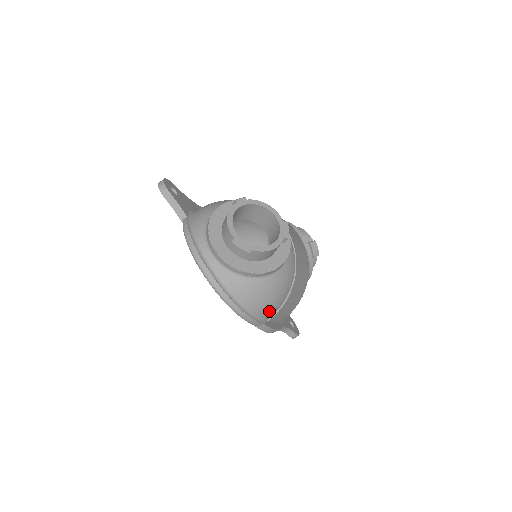
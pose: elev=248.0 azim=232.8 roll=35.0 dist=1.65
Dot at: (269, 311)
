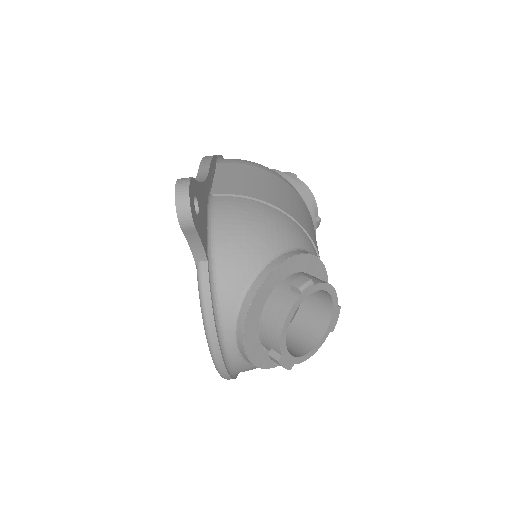
Dot at: occluded
